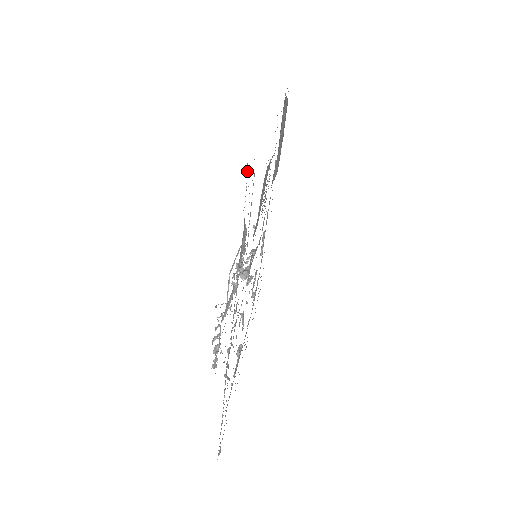
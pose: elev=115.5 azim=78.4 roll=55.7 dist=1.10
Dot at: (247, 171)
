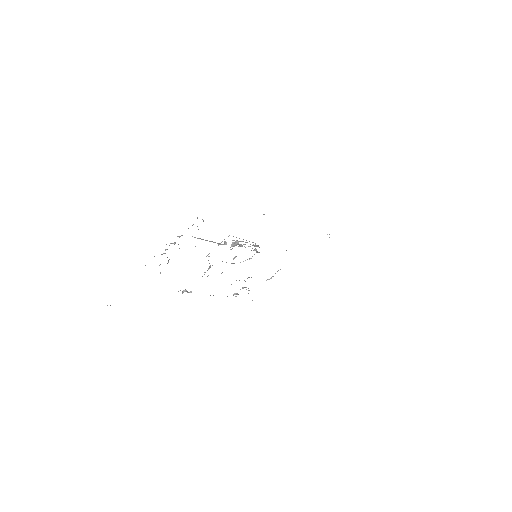
Dot at: occluded
